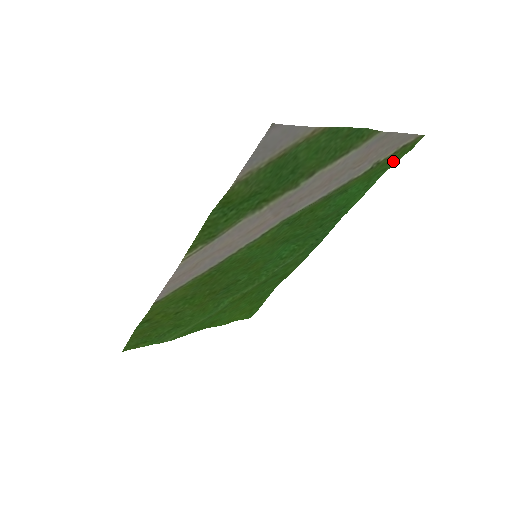
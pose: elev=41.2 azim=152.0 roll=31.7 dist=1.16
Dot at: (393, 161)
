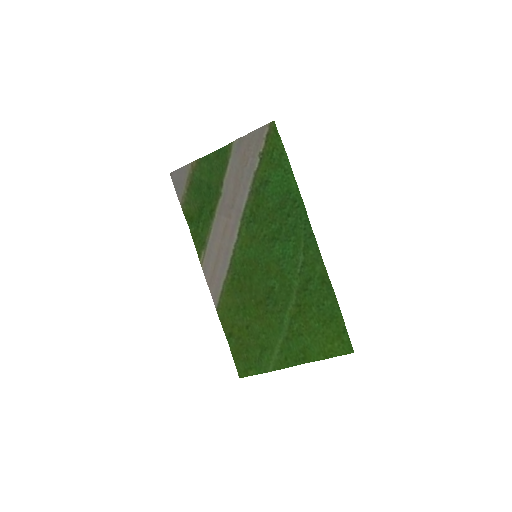
Dot at: (278, 146)
